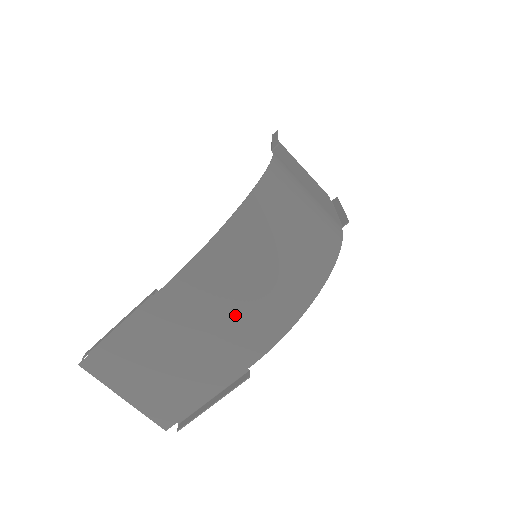
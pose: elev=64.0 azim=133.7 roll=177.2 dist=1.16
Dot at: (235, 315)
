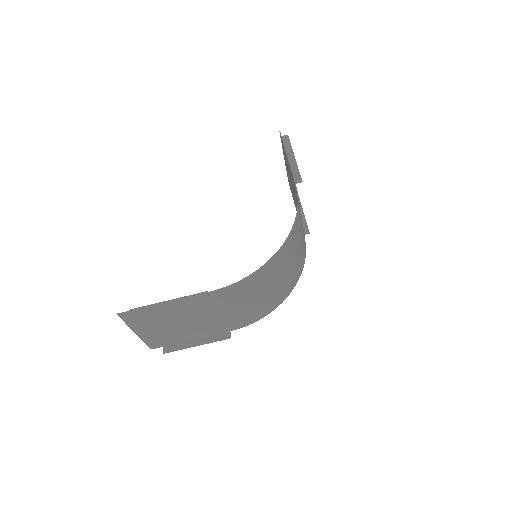
Dot at: (244, 308)
